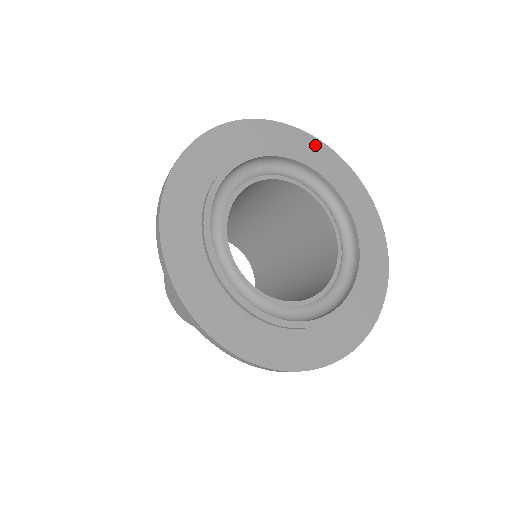
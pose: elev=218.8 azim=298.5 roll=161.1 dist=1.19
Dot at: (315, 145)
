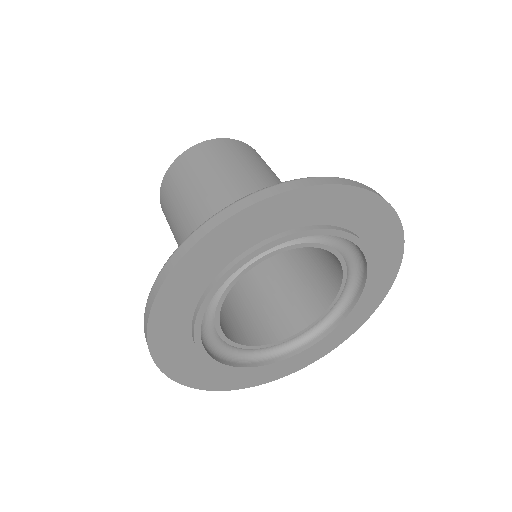
Dot at: (395, 242)
